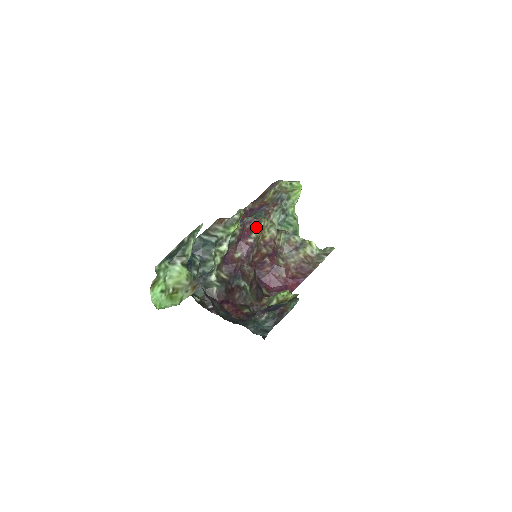
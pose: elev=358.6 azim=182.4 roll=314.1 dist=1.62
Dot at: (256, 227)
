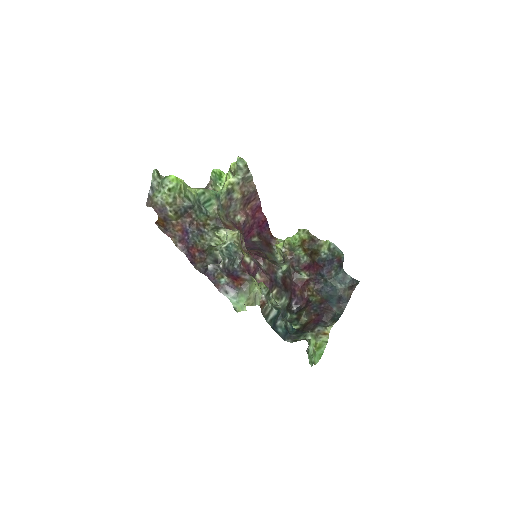
Dot at: (243, 257)
